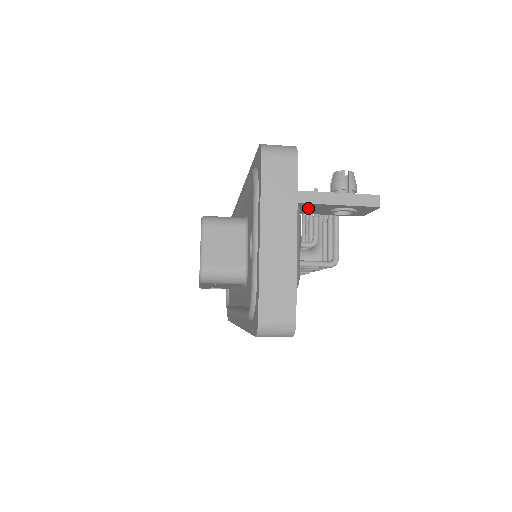
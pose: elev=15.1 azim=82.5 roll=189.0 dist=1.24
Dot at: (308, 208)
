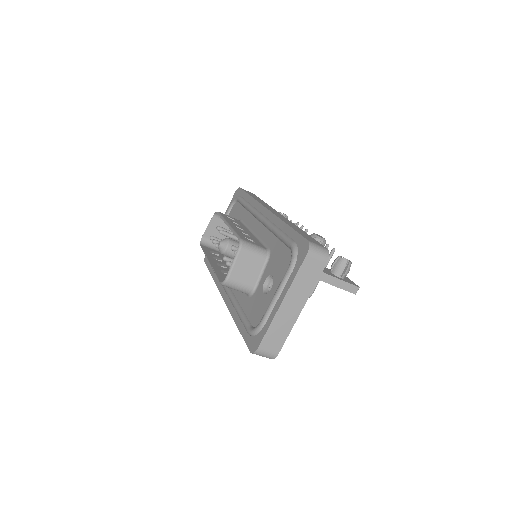
Dot at: occluded
